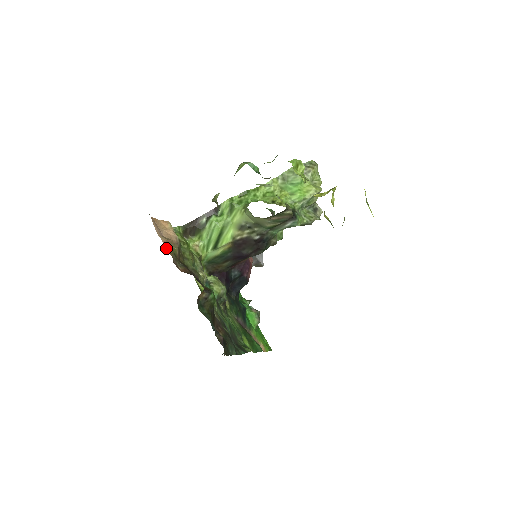
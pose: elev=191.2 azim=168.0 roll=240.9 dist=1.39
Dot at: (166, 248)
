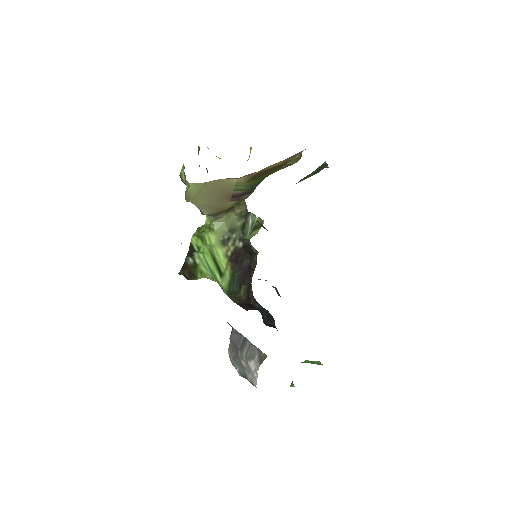
Dot at: occluded
